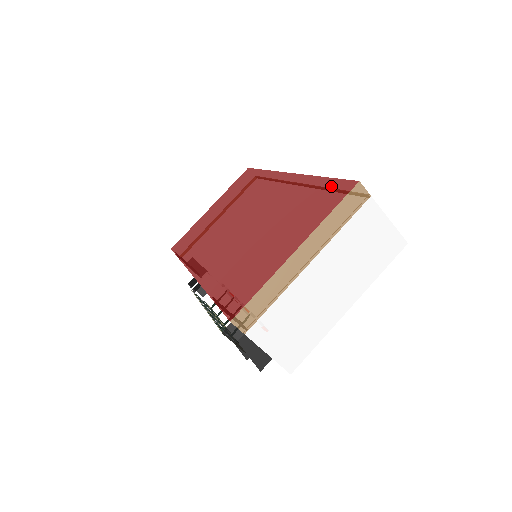
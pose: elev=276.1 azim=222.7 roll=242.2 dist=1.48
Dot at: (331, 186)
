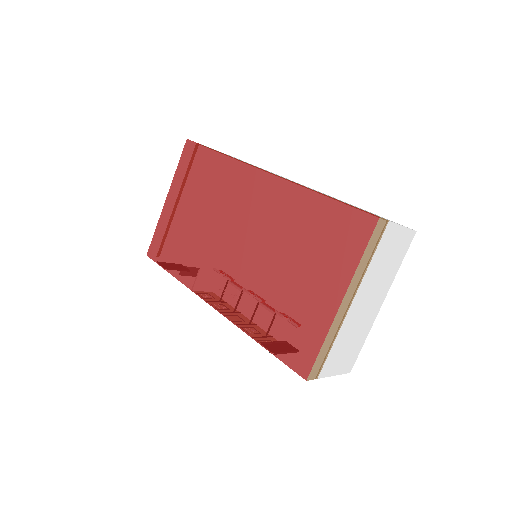
Dot at: (343, 214)
